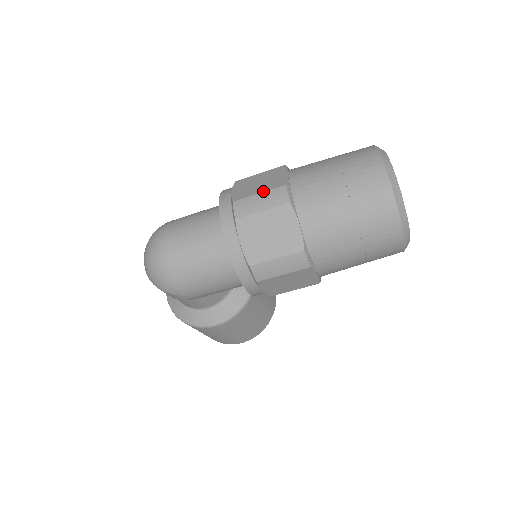
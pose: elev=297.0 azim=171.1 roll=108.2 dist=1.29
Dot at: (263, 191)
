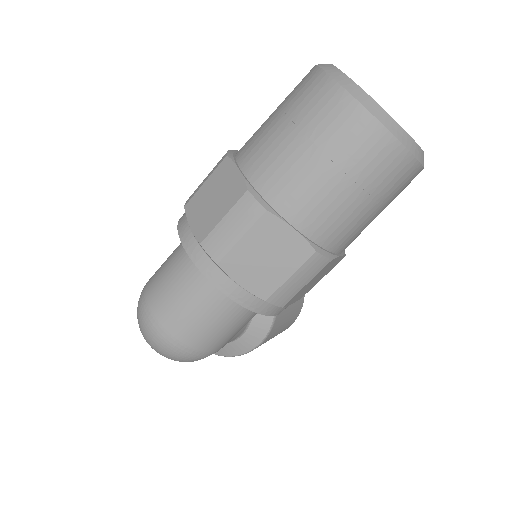
Dot at: (226, 212)
